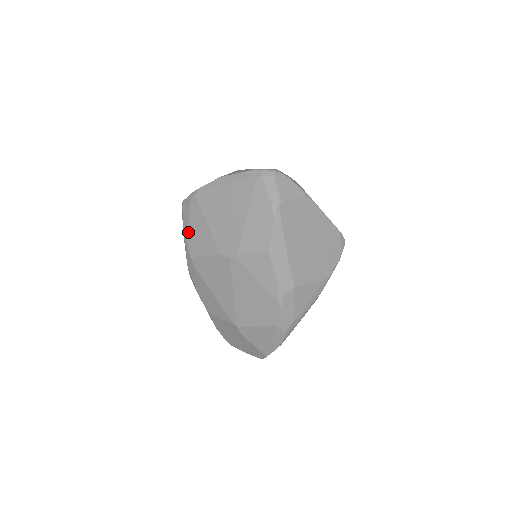
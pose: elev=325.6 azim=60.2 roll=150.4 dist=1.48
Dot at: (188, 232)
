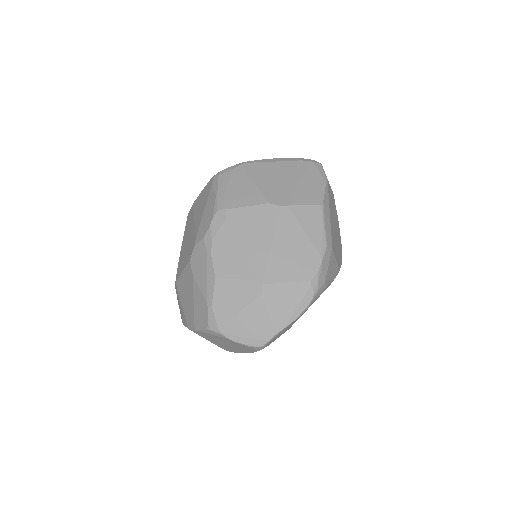
Dot at: (226, 190)
